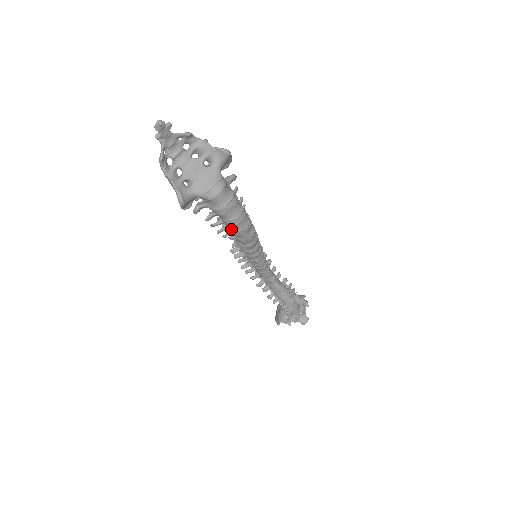
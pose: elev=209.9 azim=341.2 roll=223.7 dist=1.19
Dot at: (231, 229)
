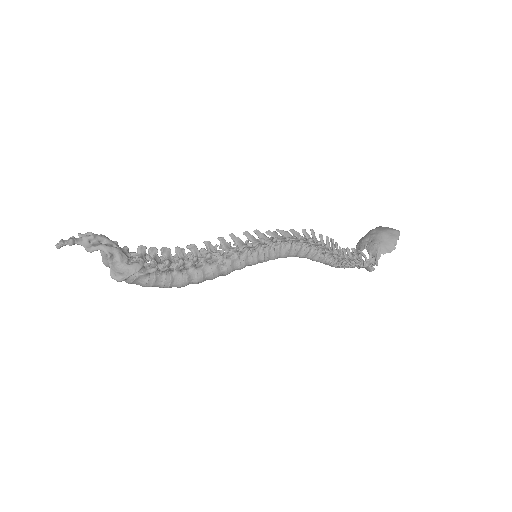
Dot at: occluded
